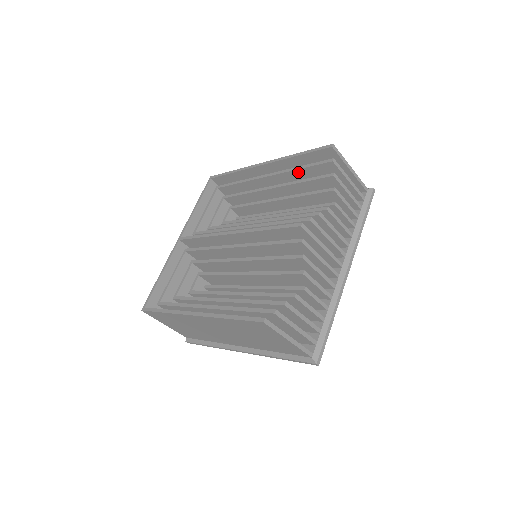
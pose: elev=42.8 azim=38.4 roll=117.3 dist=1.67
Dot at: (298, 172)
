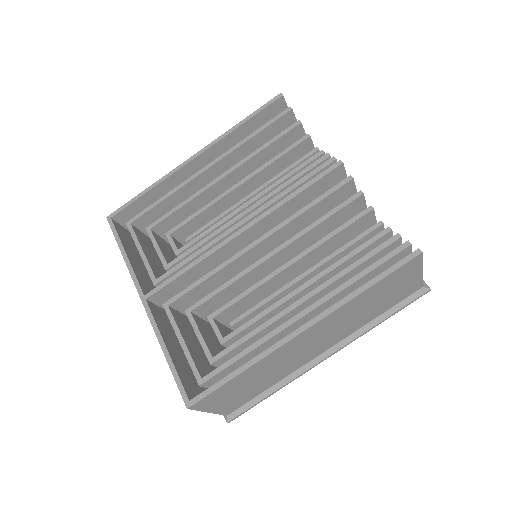
Dot at: (250, 142)
